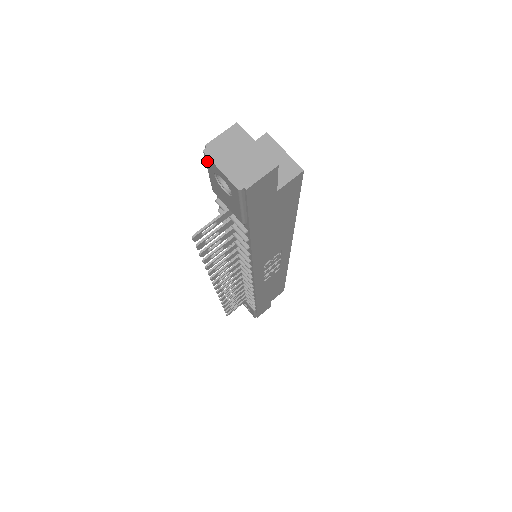
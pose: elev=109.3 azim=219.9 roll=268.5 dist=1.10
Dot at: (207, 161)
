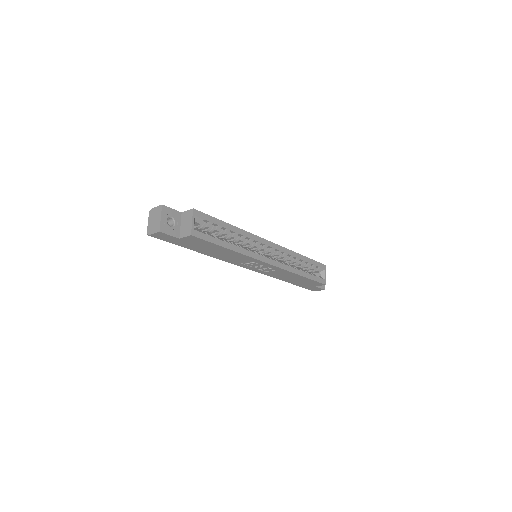
Dot at: occluded
